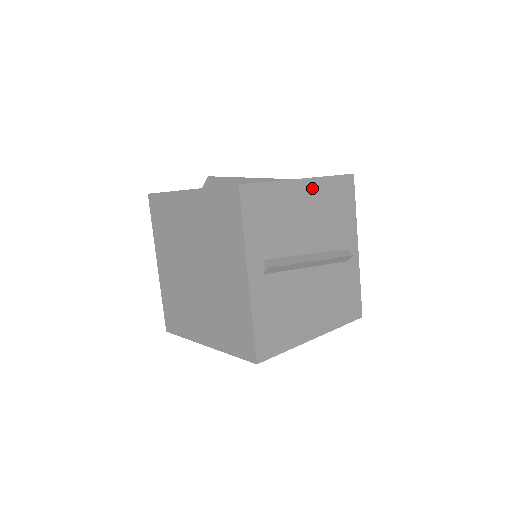
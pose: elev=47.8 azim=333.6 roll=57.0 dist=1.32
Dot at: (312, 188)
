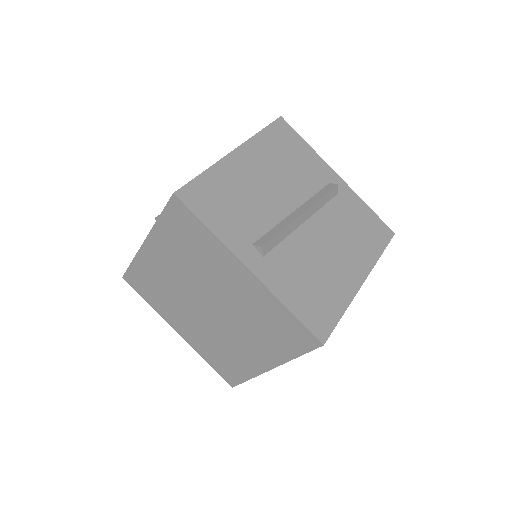
Dot at: (250, 152)
